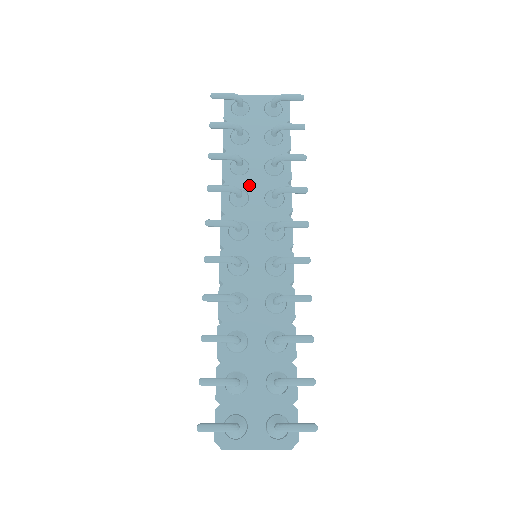
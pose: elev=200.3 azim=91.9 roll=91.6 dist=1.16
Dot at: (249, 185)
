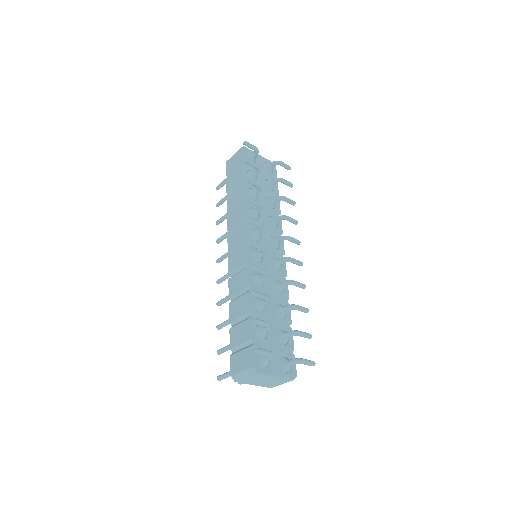
Dot at: occluded
